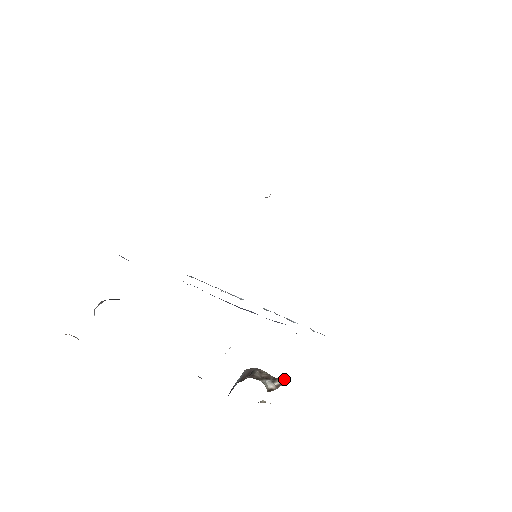
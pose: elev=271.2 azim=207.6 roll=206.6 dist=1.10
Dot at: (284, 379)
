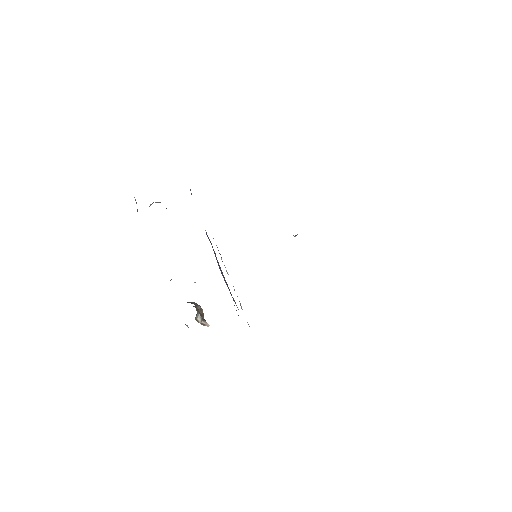
Dot at: (209, 325)
